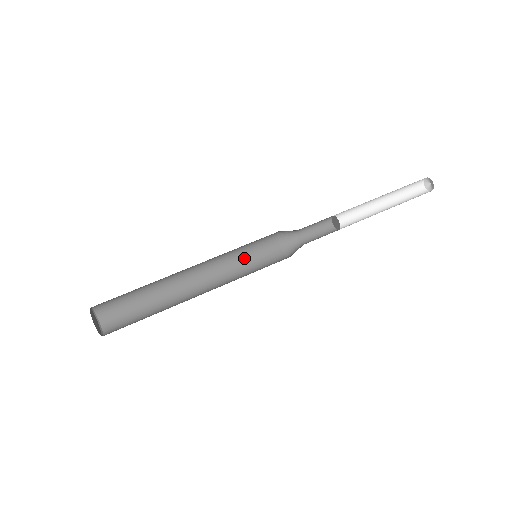
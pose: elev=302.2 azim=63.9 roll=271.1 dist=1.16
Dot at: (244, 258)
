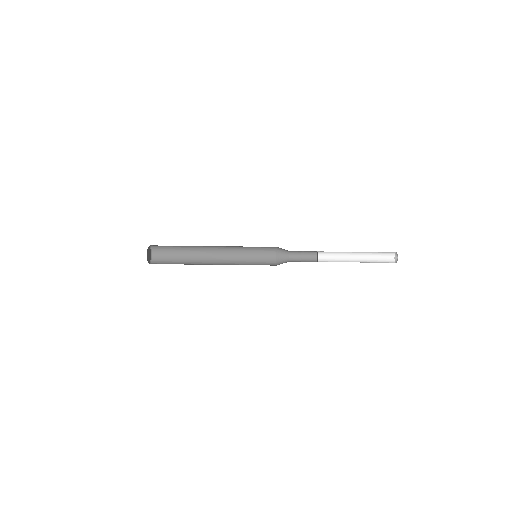
Dot at: occluded
